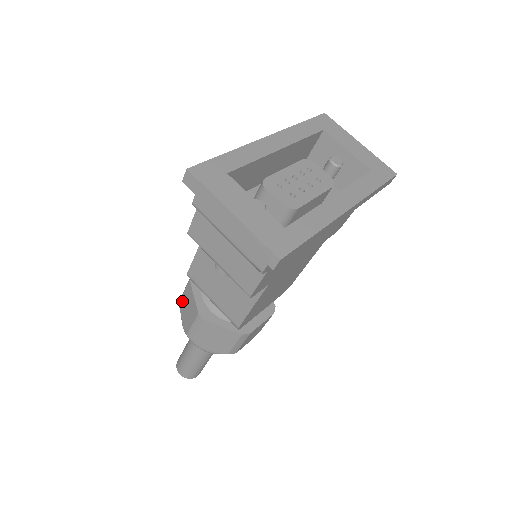
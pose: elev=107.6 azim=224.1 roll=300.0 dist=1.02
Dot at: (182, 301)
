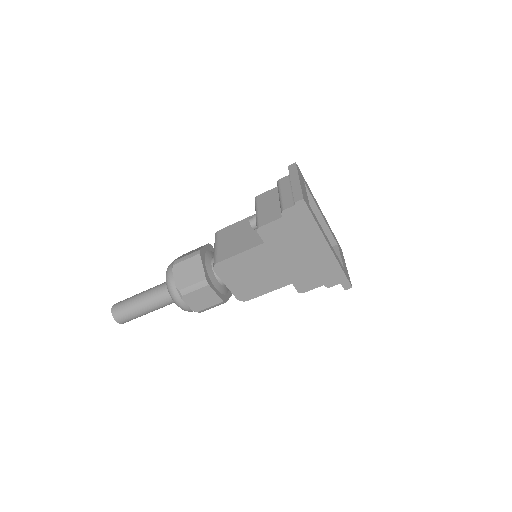
Dot at: (188, 252)
